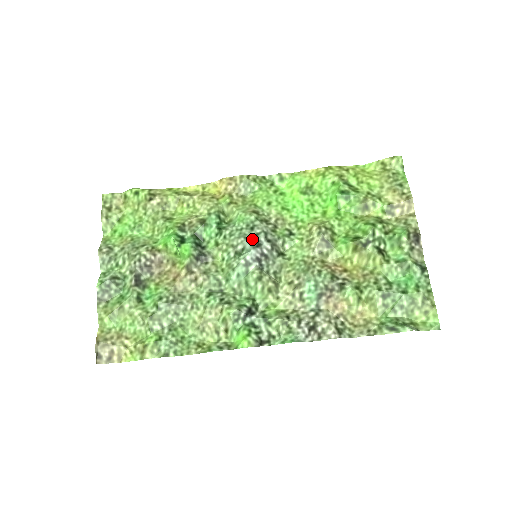
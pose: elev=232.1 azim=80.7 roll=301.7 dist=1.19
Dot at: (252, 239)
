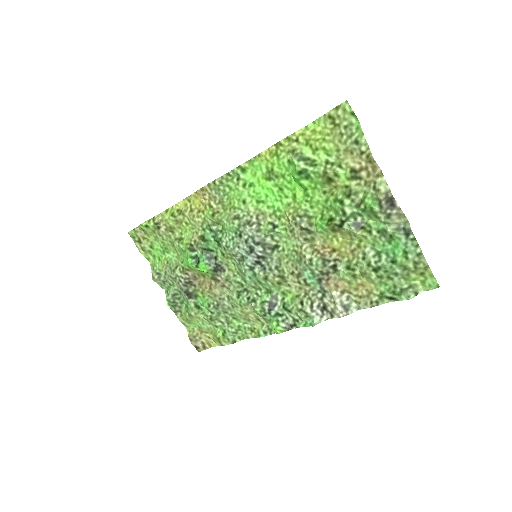
Dot at: (244, 247)
